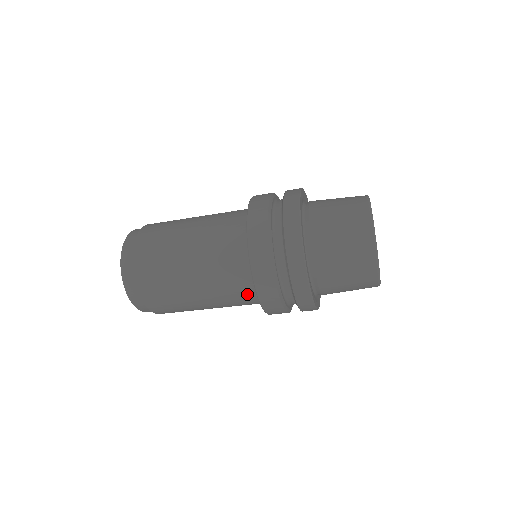
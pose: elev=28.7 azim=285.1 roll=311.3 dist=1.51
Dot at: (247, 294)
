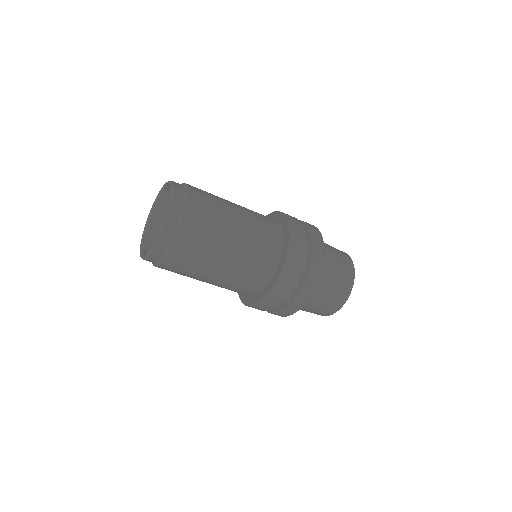
Dot at: (257, 282)
